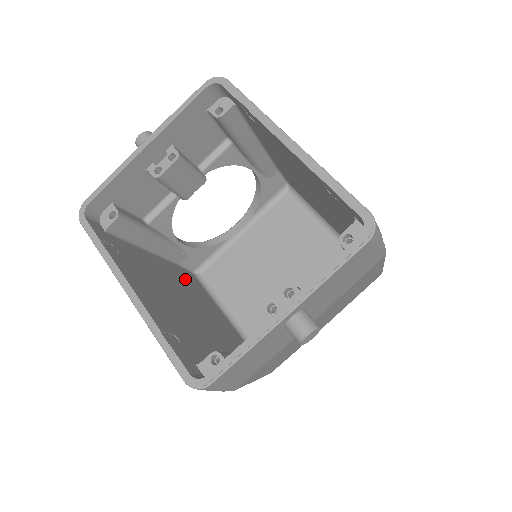
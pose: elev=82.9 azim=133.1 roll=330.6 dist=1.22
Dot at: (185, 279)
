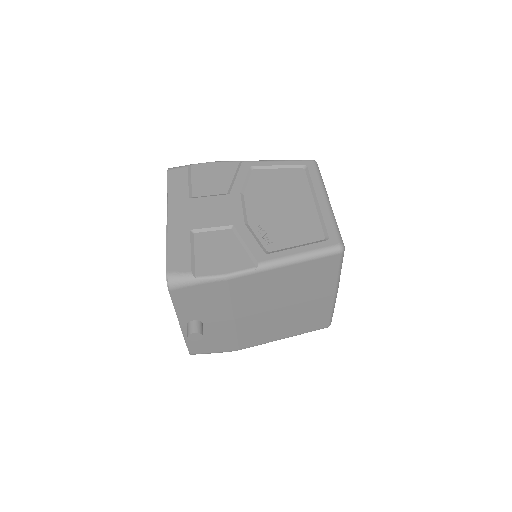
Dot at: occluded
